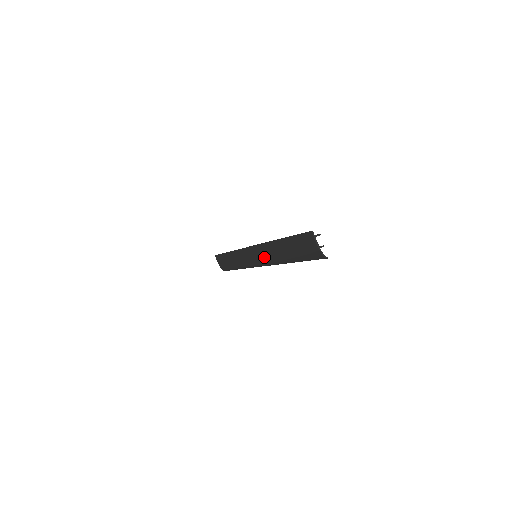
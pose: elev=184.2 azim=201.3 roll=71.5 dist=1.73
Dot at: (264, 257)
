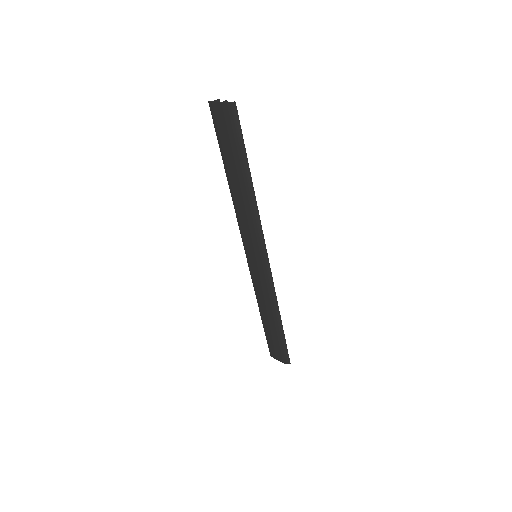
Dot at: (251, 234)
